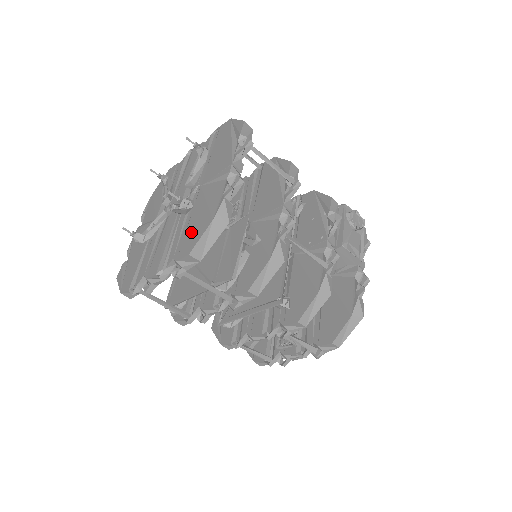
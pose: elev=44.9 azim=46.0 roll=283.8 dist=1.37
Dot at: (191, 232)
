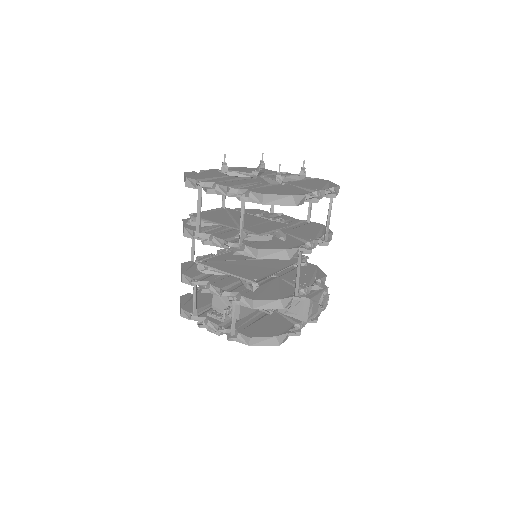
Dot at: (270, 190)
